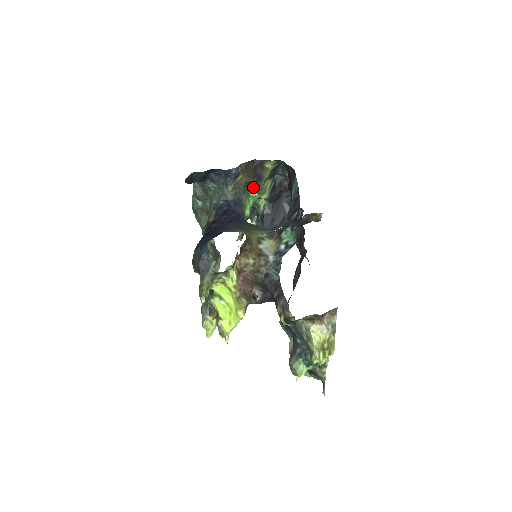
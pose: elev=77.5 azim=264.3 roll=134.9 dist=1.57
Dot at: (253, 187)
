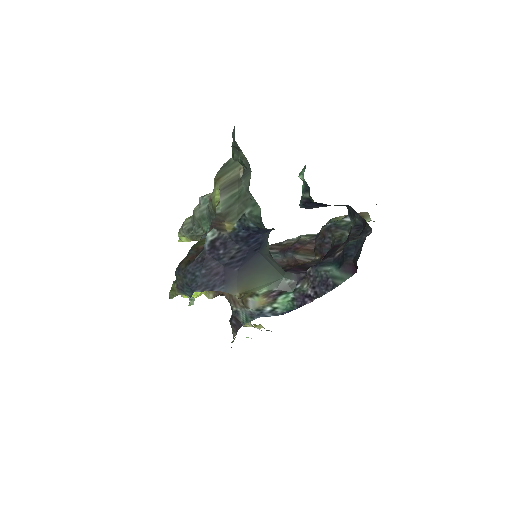
Dot at: occluded
